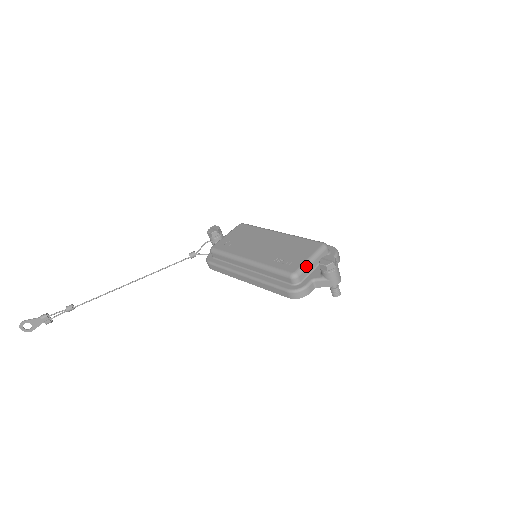
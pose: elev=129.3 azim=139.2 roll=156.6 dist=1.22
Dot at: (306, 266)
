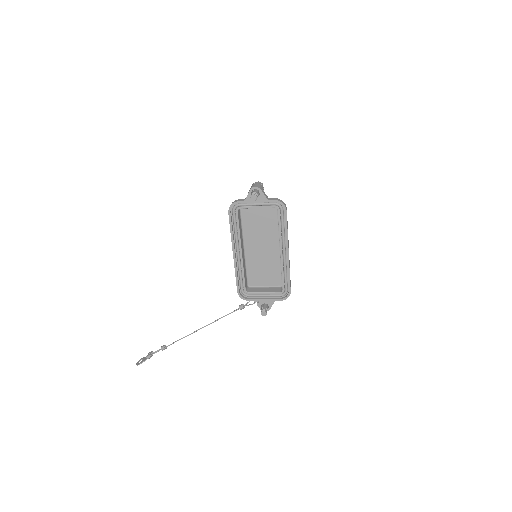
Dot at: occluded
